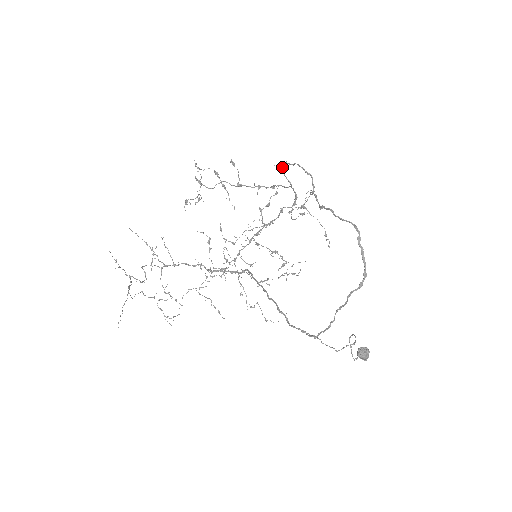
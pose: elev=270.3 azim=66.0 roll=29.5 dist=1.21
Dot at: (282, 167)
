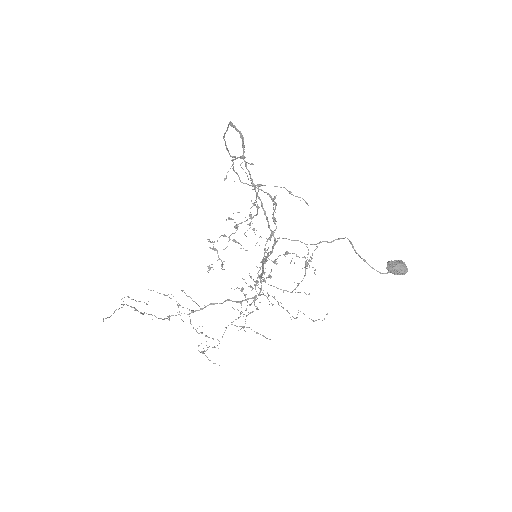
Dot at: (239, 178)
